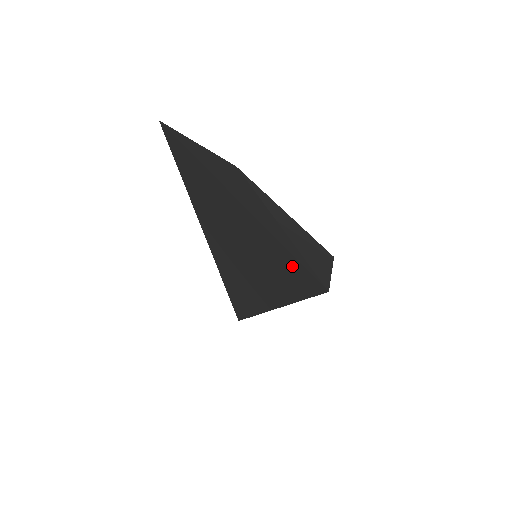
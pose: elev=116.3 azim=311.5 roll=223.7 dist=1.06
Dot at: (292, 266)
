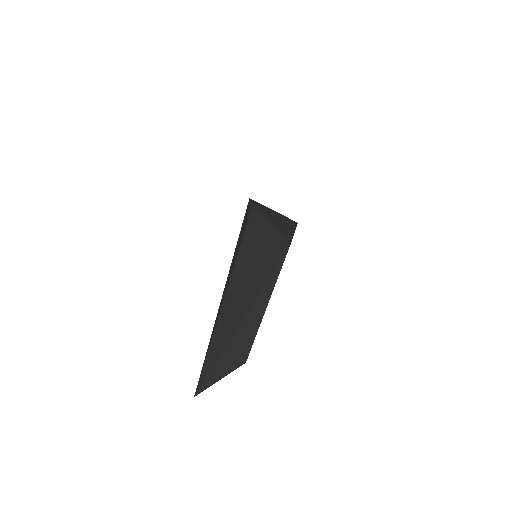
Dot at: (205, 358)
